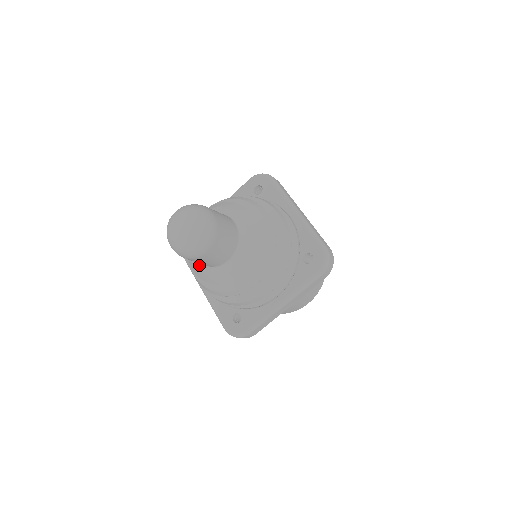
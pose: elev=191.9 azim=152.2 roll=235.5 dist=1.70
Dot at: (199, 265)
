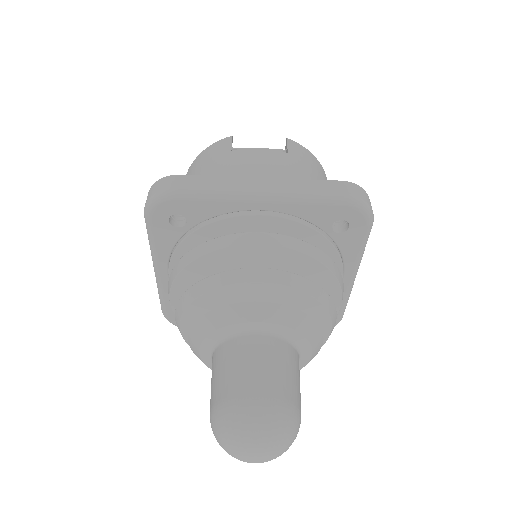
Dot at: (208, 361)
